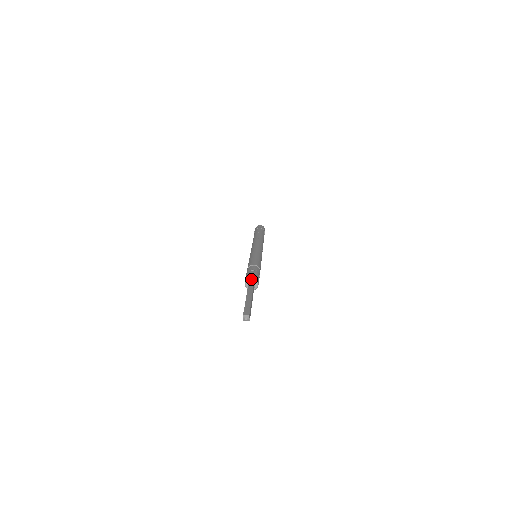
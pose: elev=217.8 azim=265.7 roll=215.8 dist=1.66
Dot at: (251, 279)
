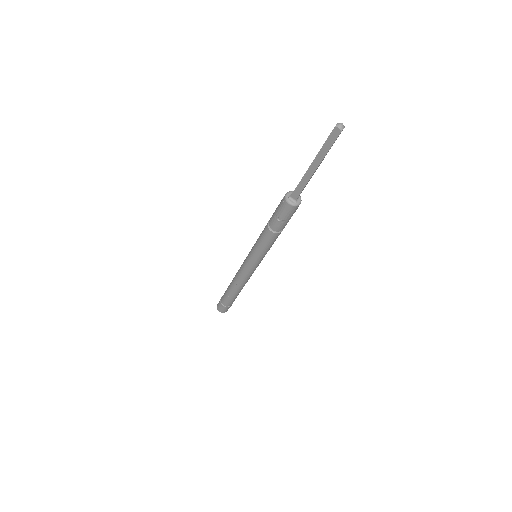
Dot at: occluded
